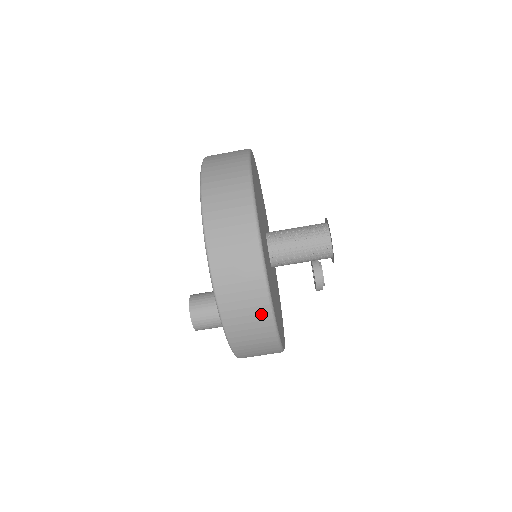
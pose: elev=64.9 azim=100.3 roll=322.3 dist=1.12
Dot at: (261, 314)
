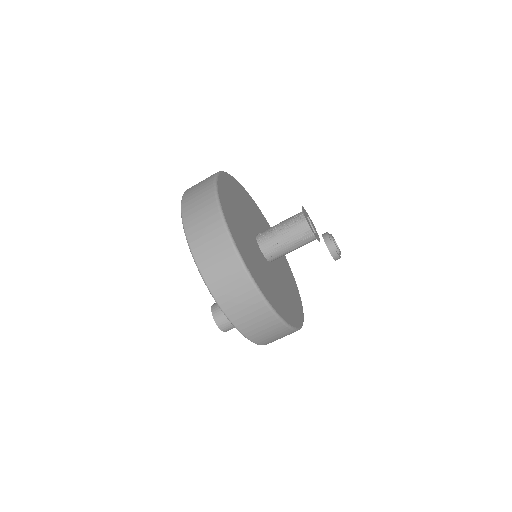
Dot at: (260, 309)
